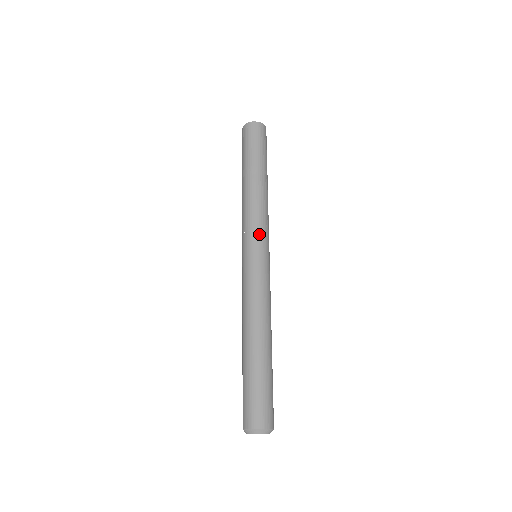
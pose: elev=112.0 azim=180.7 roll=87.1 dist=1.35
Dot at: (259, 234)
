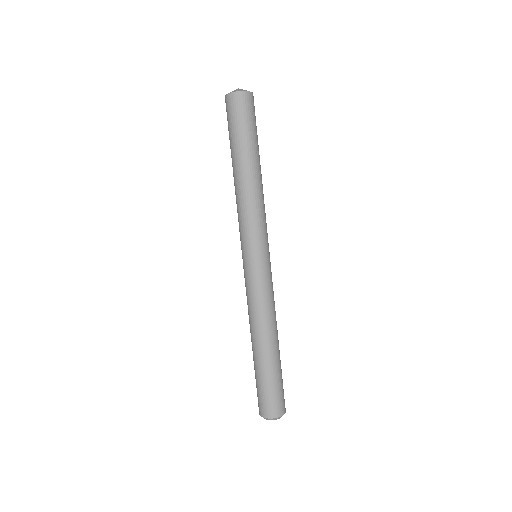
Dot at: (255, 239)
